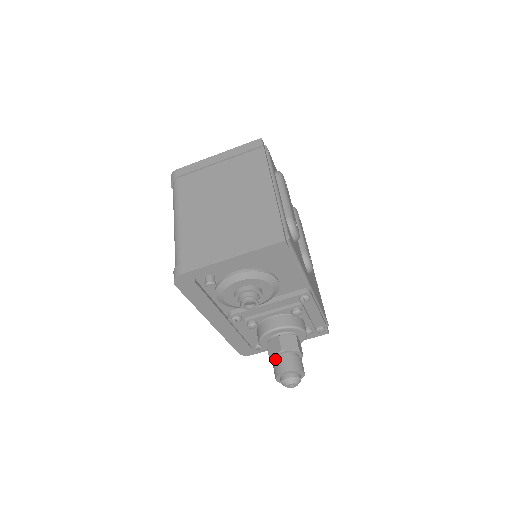
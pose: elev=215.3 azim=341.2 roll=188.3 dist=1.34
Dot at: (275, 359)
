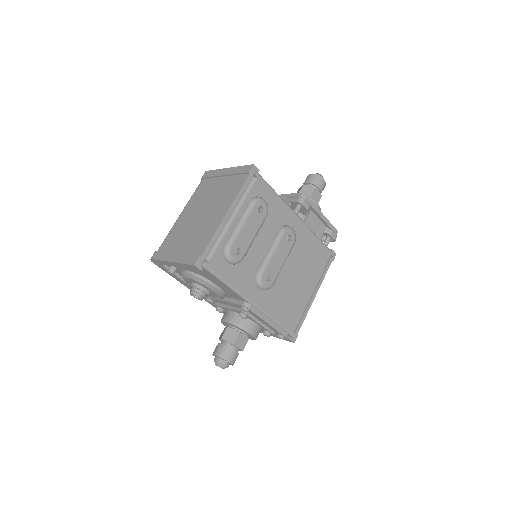
Dot at: occluded
